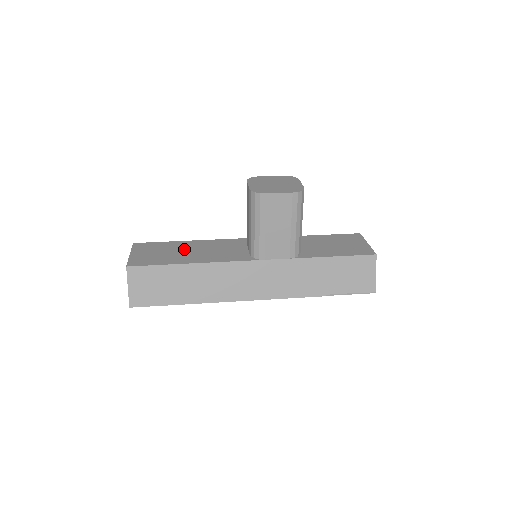
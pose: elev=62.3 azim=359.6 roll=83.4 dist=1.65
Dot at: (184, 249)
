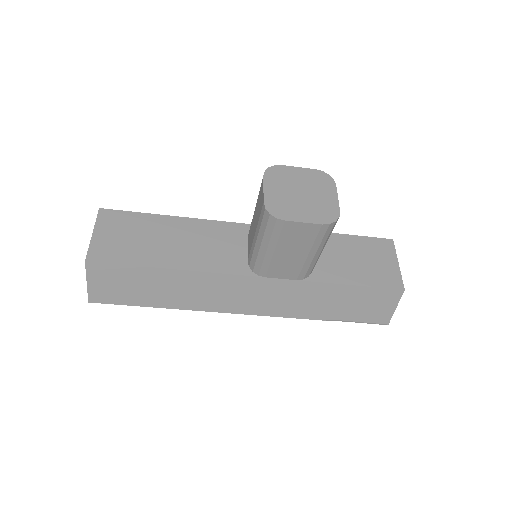
Dot at: (165, 235)
